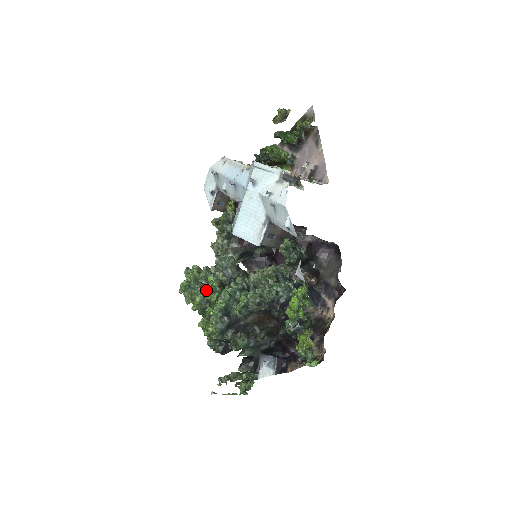
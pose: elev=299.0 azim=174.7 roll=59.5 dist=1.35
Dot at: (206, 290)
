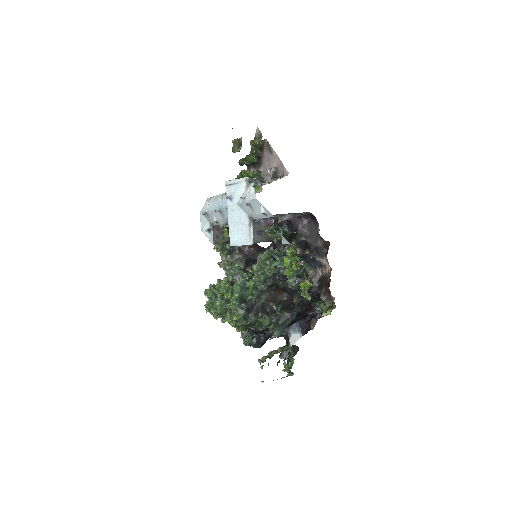
Dot at: (222, 294)
